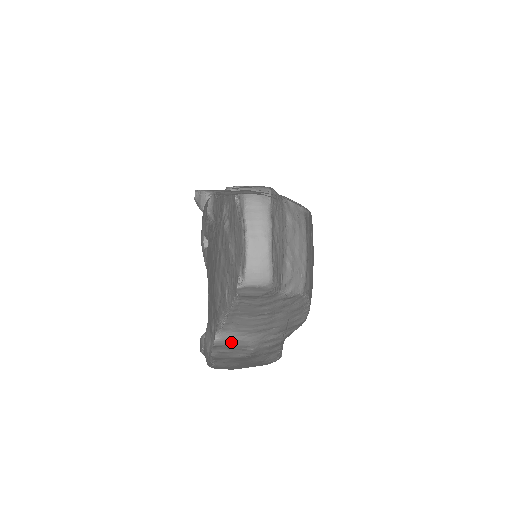
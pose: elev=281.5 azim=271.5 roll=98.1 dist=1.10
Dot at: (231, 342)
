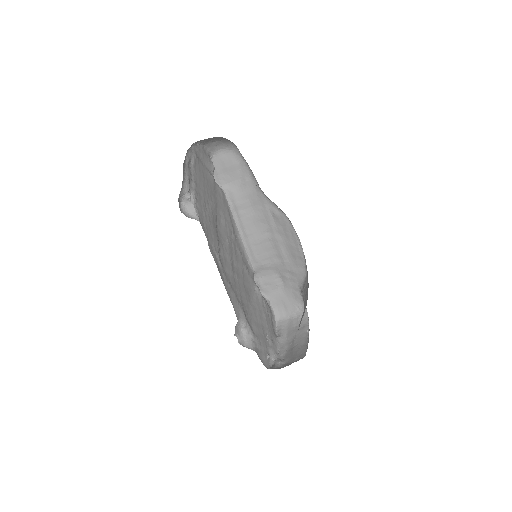
Dot at: (264, 273)
